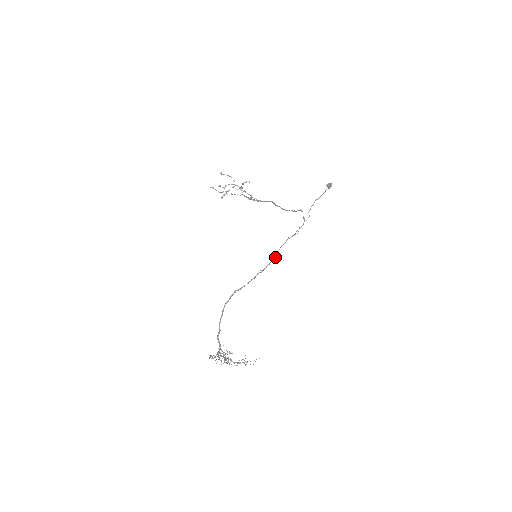
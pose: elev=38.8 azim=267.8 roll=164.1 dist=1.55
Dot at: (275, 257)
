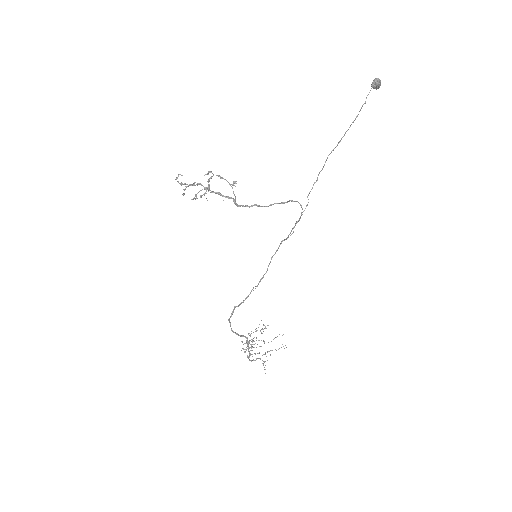
Dot at: (266, 272)
